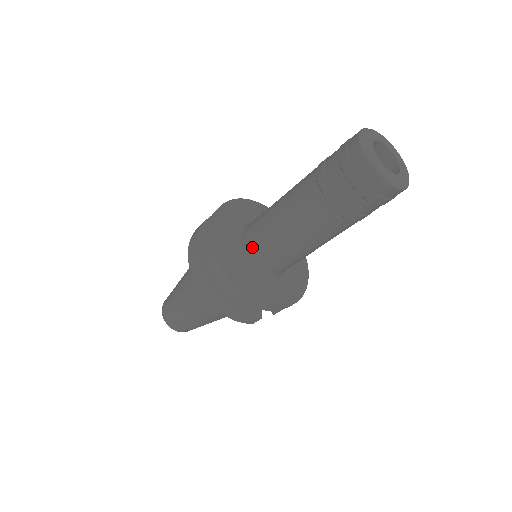
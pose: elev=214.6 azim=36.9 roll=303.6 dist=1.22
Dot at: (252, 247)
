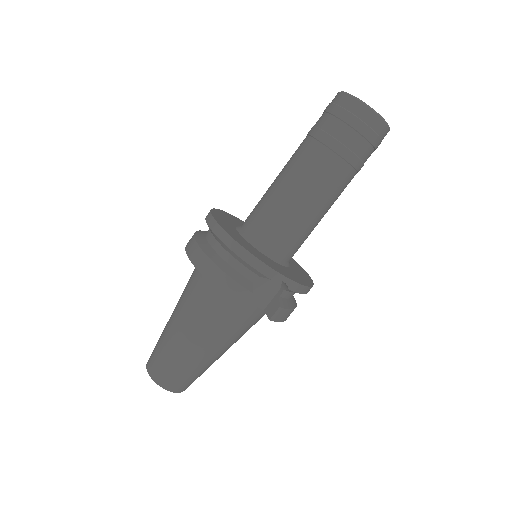
Dot at: (249, 219)
